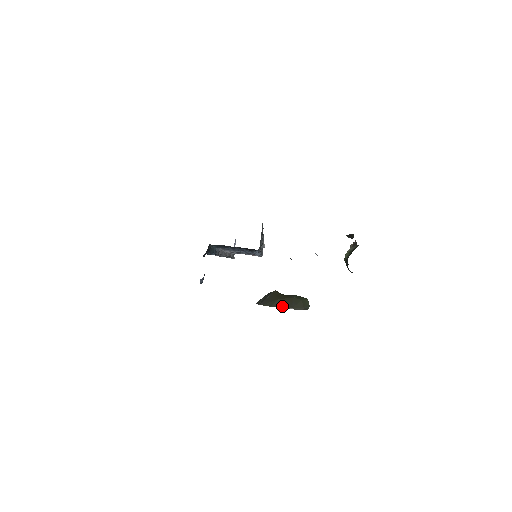
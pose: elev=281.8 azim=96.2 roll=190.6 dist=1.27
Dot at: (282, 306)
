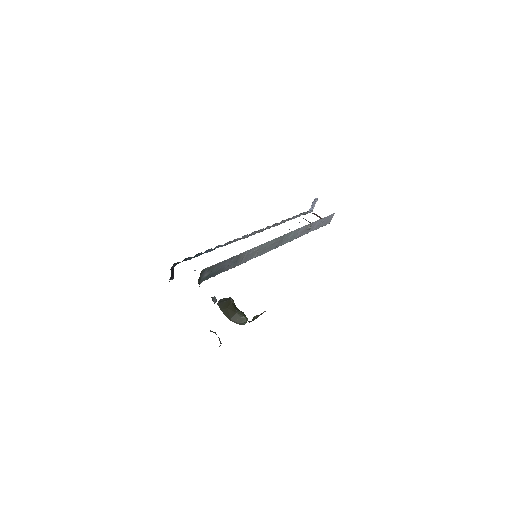
Dot at: (226, 314)
